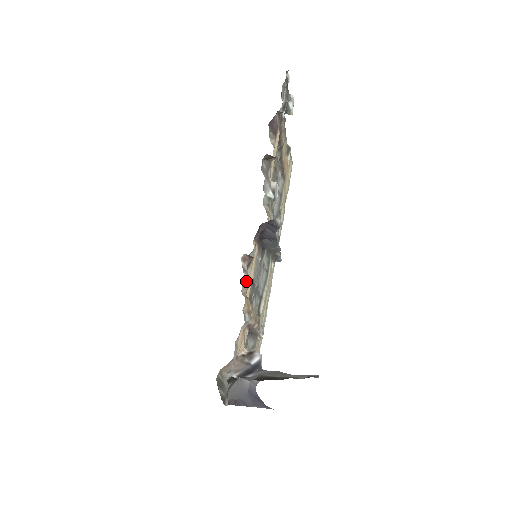
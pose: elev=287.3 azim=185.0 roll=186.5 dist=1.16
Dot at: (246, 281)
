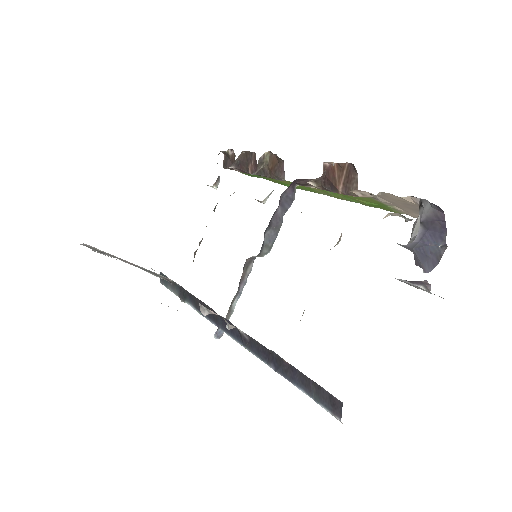
Dot at: occluded
